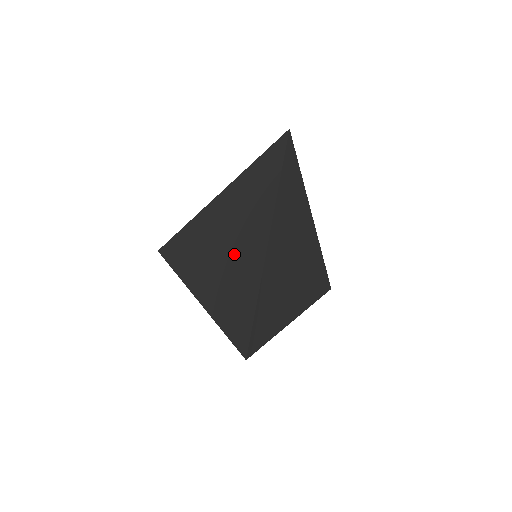
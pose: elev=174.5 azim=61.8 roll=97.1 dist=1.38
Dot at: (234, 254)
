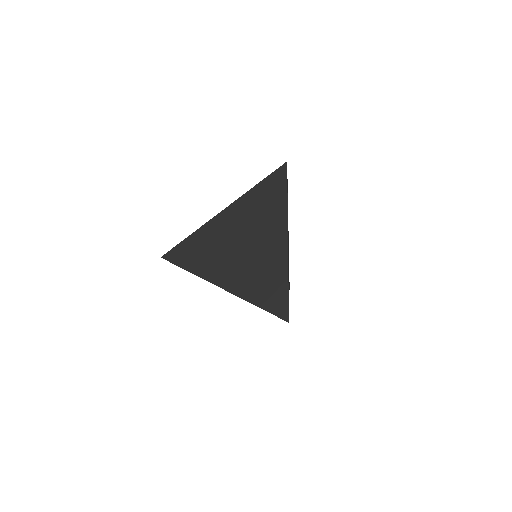
Dot at: (255, 251)
